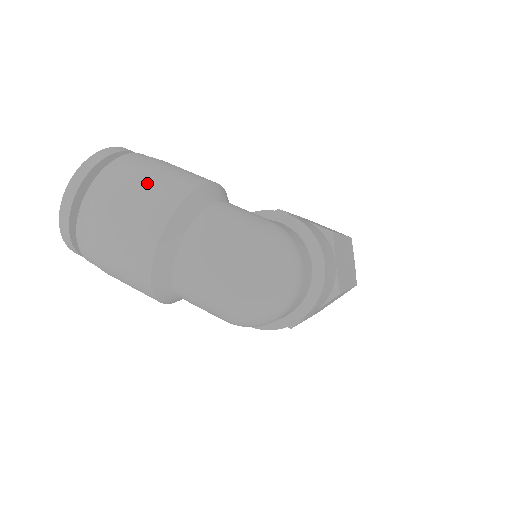
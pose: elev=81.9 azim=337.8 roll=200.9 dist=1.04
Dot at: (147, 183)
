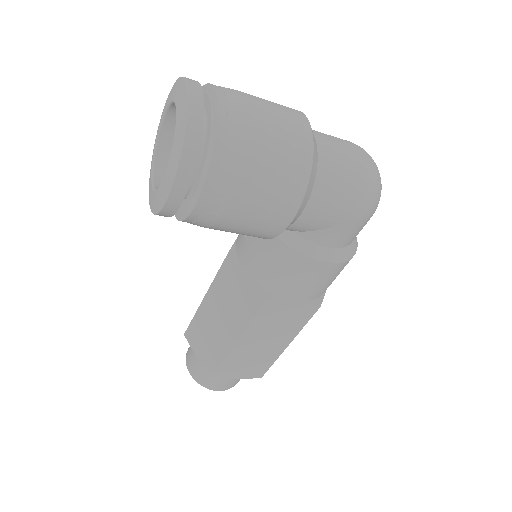
Dot at: occluded
